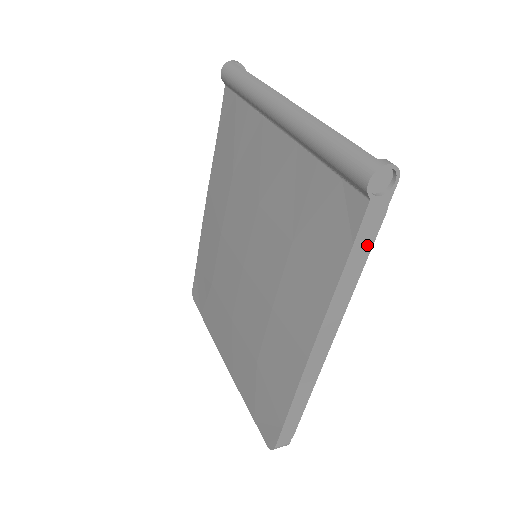
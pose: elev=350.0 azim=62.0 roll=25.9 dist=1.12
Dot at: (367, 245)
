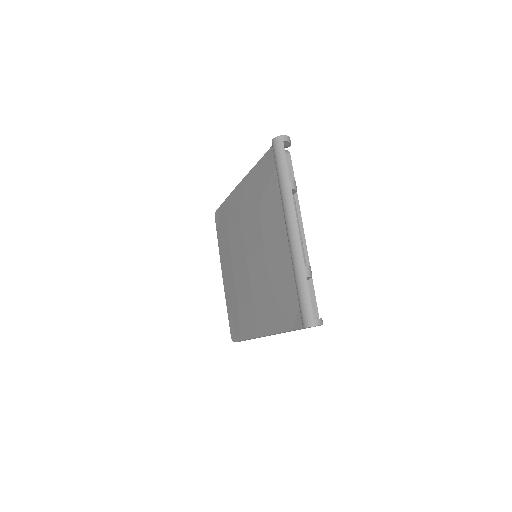
Dot at: occluded
